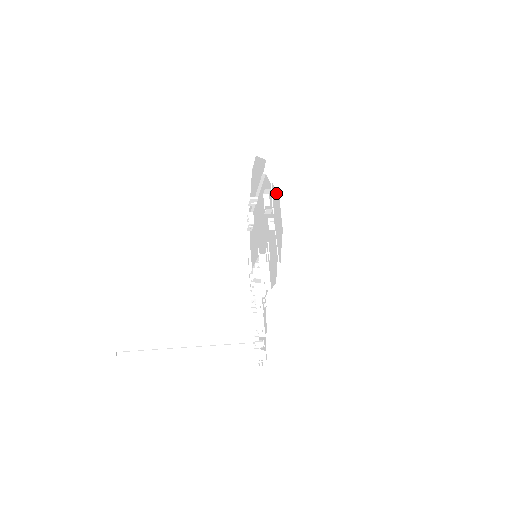
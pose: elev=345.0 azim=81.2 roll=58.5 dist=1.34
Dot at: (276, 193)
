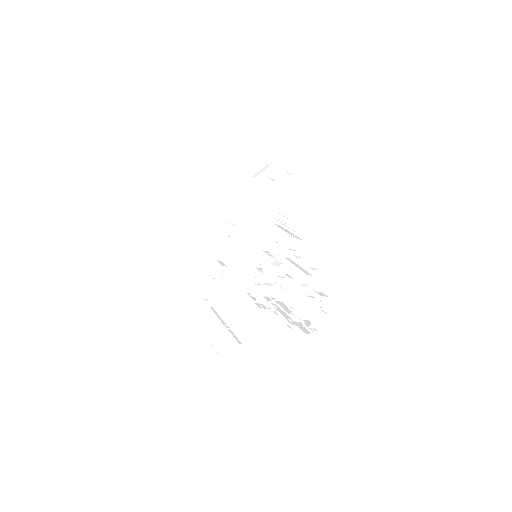
Dot at: (289, 150)
